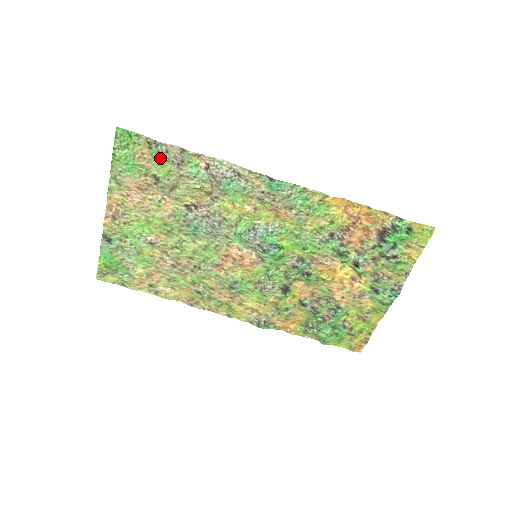
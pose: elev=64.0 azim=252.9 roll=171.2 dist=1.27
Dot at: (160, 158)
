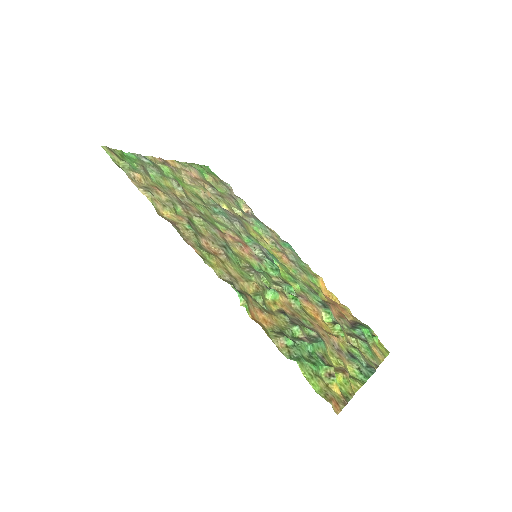
Dot at: (223, 187)
